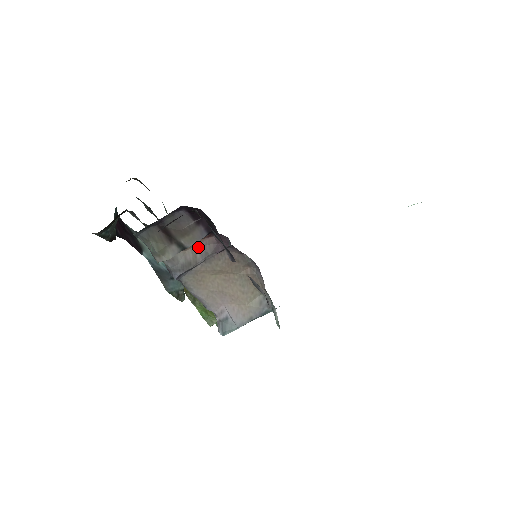
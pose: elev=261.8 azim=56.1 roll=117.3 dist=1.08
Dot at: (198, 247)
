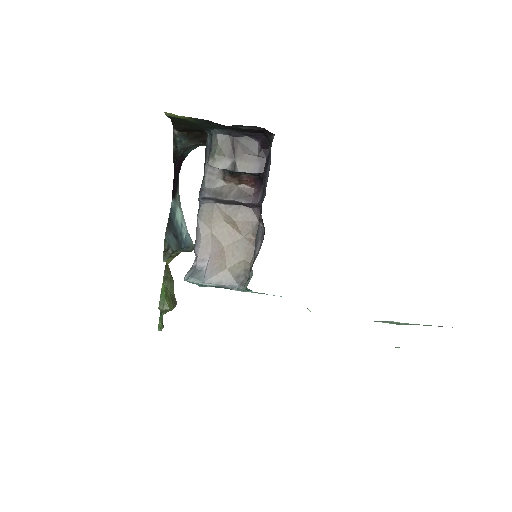
Dot at: (237, 188)
